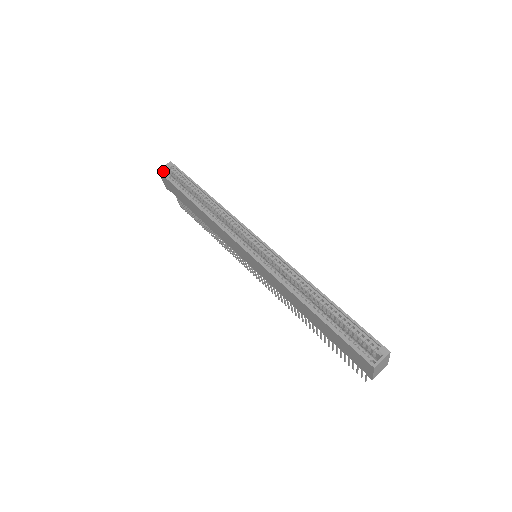
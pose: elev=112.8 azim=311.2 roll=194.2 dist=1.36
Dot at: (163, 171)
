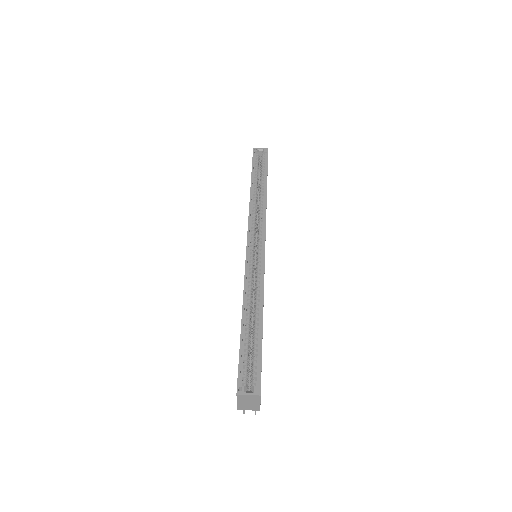
Dot at: (256, 151)
